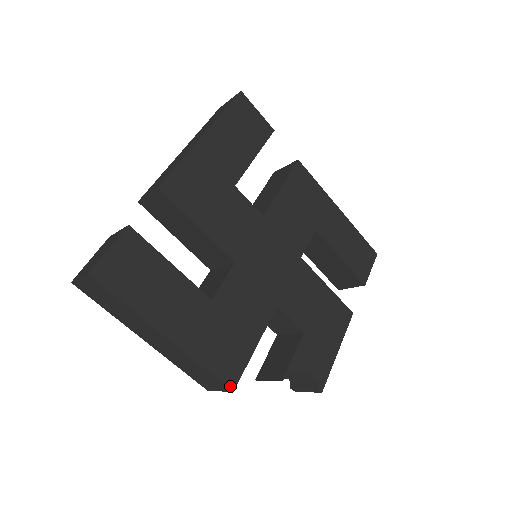
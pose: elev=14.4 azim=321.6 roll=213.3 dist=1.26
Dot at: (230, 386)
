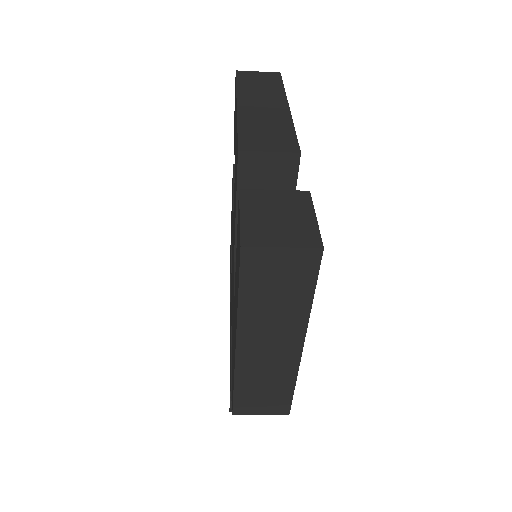
Dot at: (290, 408)
